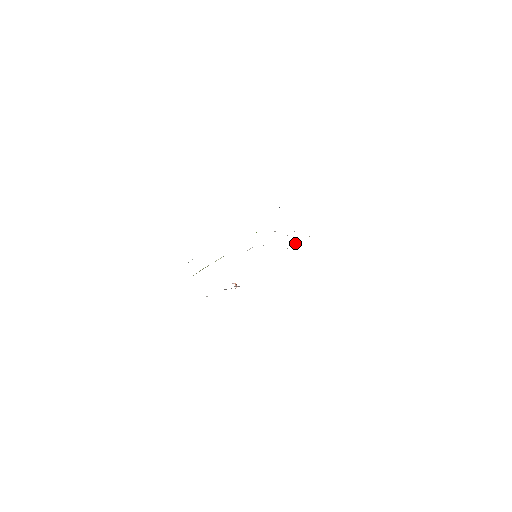
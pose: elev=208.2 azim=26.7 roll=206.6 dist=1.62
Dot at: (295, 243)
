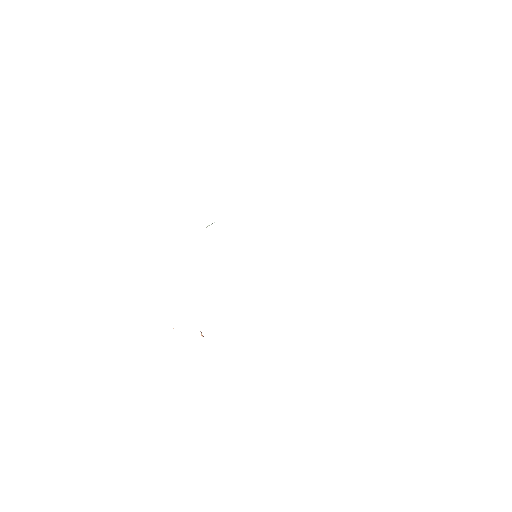
Dot at: occluded
